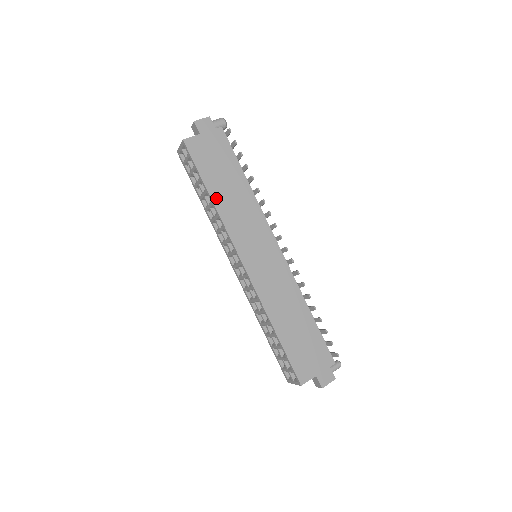
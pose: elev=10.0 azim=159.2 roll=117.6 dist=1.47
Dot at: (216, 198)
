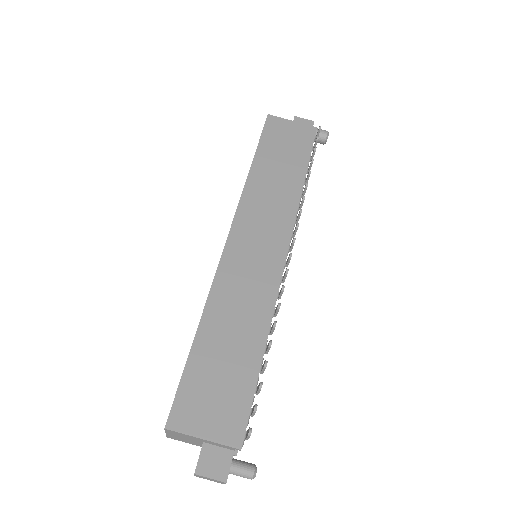
Dot at: (256, 169)
